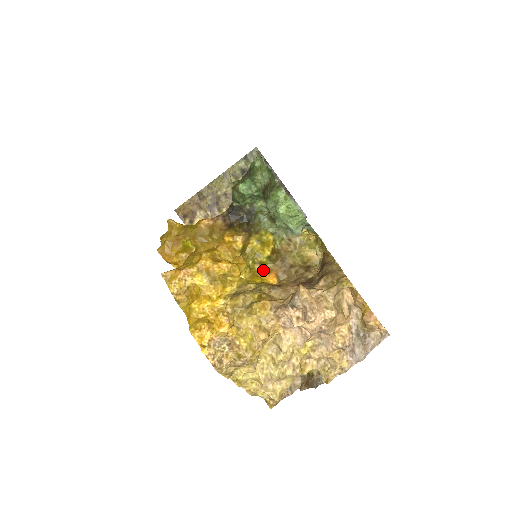
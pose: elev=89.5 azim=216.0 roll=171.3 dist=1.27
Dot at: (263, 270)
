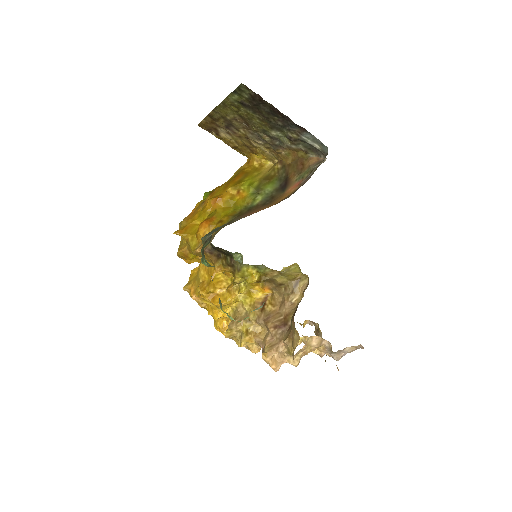
Dot at: (258, 283)
